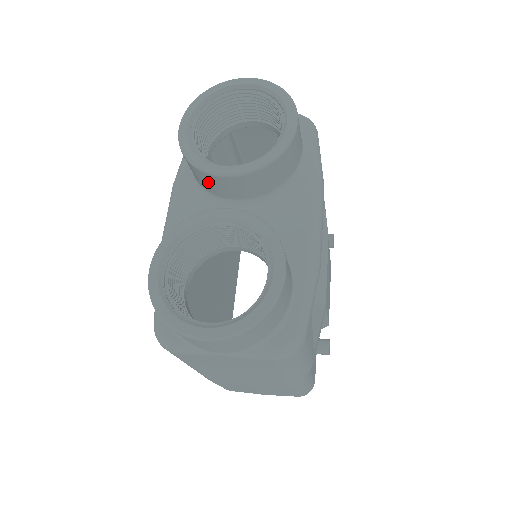
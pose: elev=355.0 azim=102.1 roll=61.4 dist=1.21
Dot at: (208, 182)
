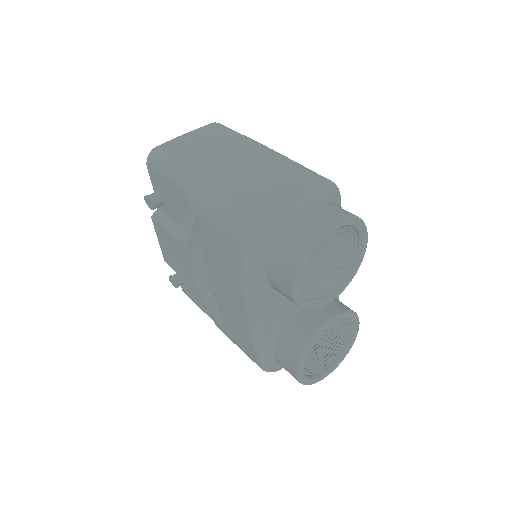
Dot at: occluded
